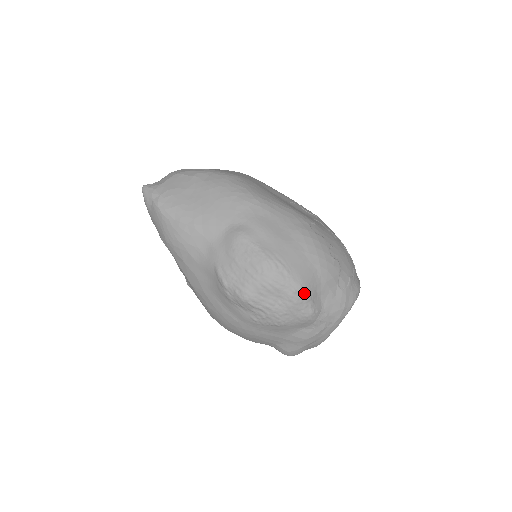
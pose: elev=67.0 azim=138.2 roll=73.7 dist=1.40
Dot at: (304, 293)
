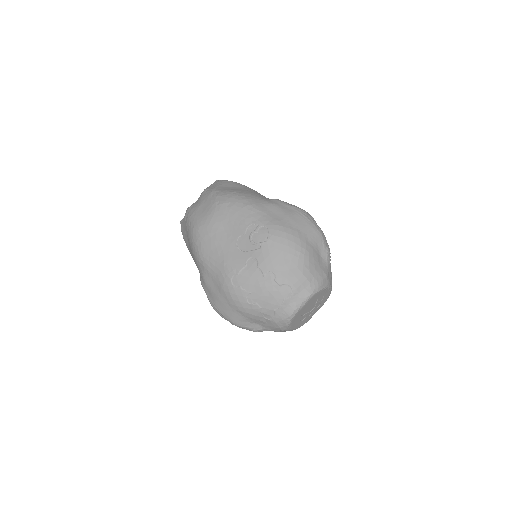
Dot at: (238, 325)
